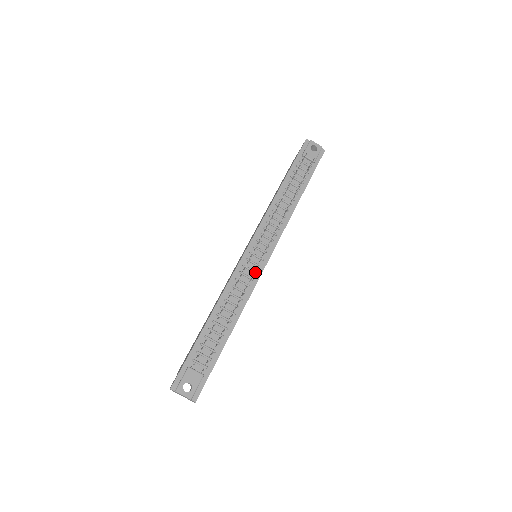
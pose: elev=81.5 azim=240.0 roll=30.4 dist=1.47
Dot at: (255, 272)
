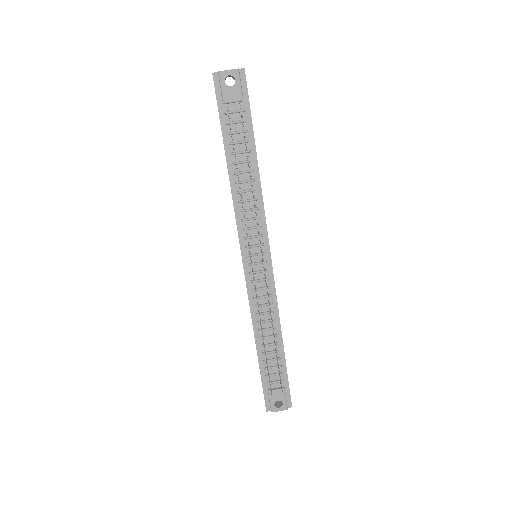
Dot at: occluded
